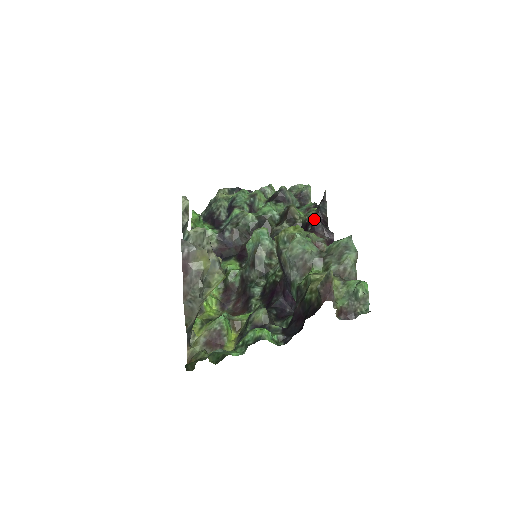
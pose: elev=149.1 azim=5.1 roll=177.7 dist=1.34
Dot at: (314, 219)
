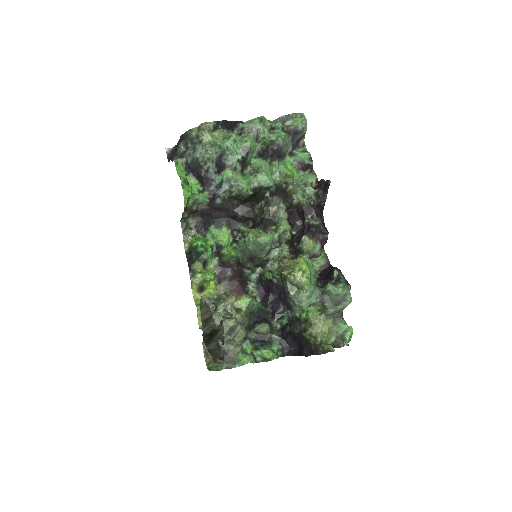
Dot at: (314, 222)
